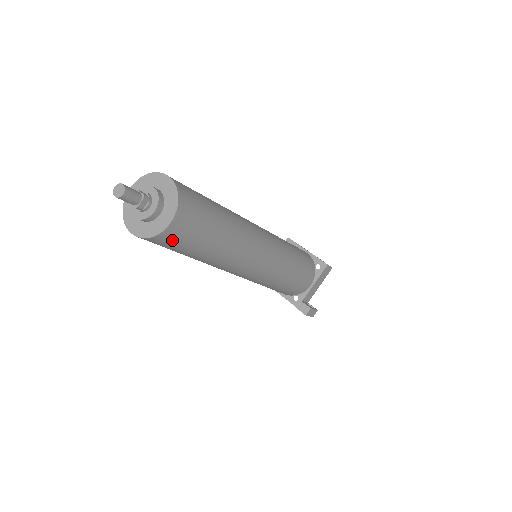
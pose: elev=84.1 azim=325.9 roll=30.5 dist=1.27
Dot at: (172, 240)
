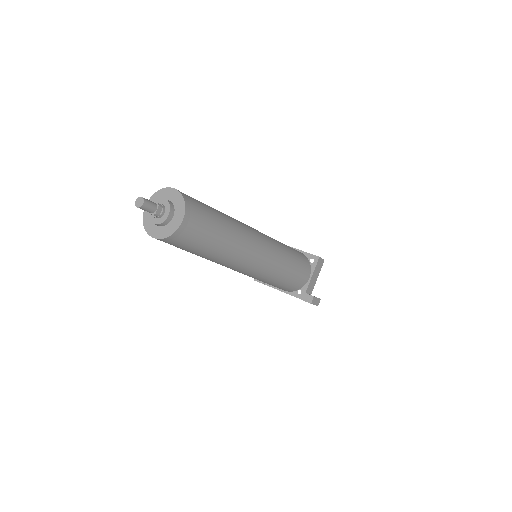
Dot at: (186, 237)
